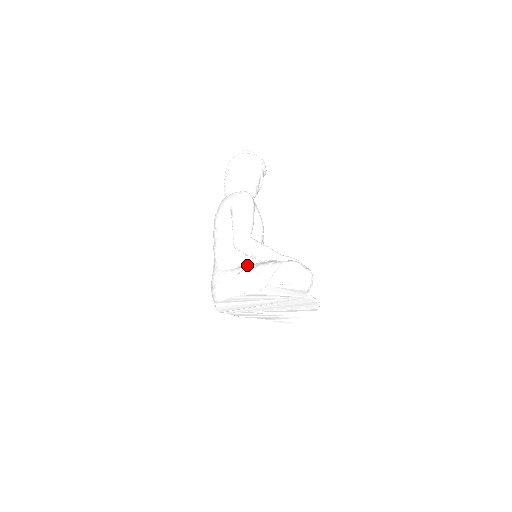
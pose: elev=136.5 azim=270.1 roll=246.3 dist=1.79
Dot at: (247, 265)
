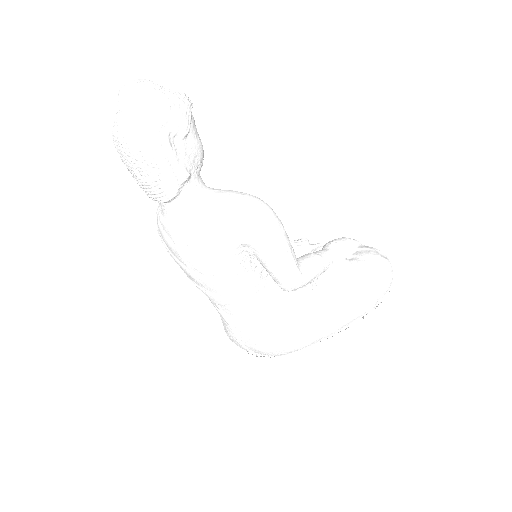
Dot at: (310, 298)
